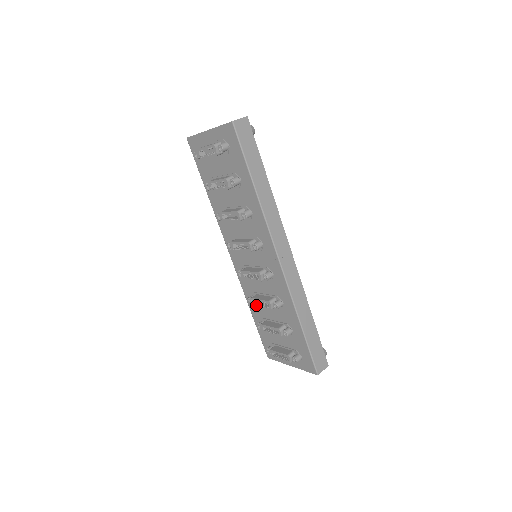
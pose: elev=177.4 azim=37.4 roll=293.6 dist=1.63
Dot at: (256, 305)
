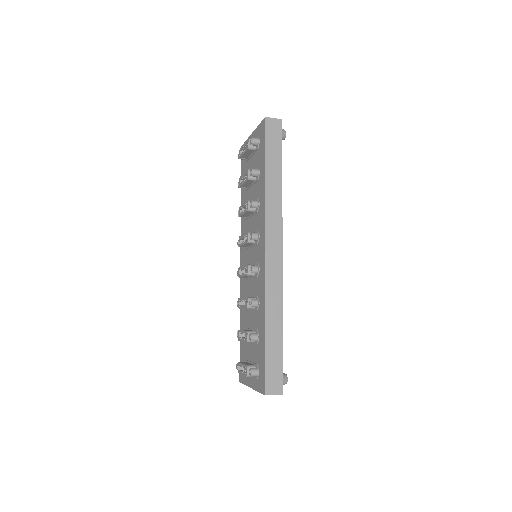
Dot at: (240, 306)
